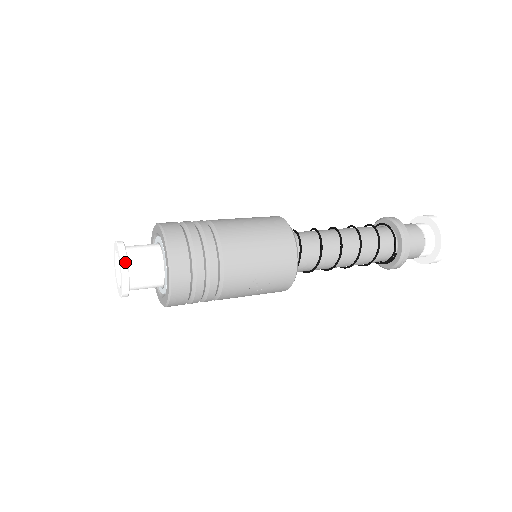
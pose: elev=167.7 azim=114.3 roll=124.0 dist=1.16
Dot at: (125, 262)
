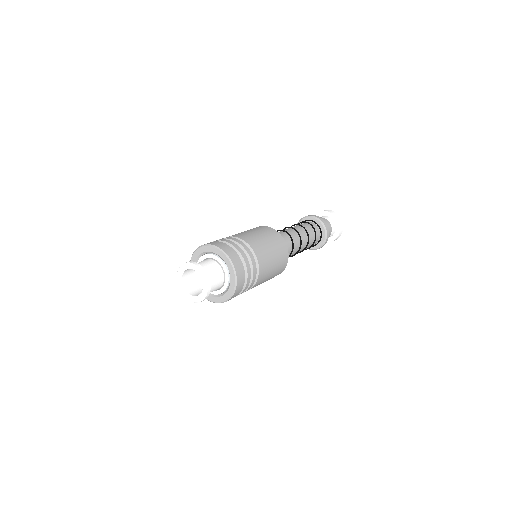
Dot at: occluded
